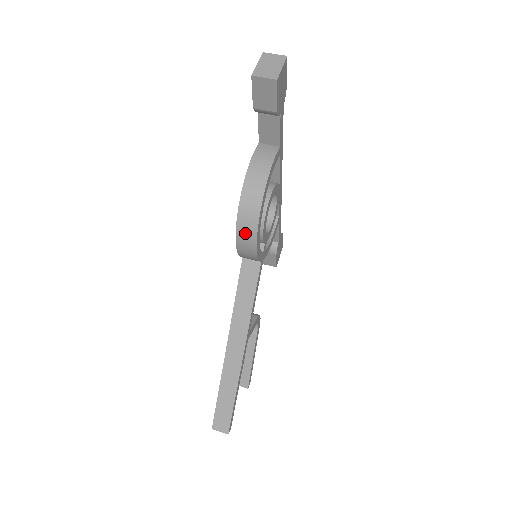
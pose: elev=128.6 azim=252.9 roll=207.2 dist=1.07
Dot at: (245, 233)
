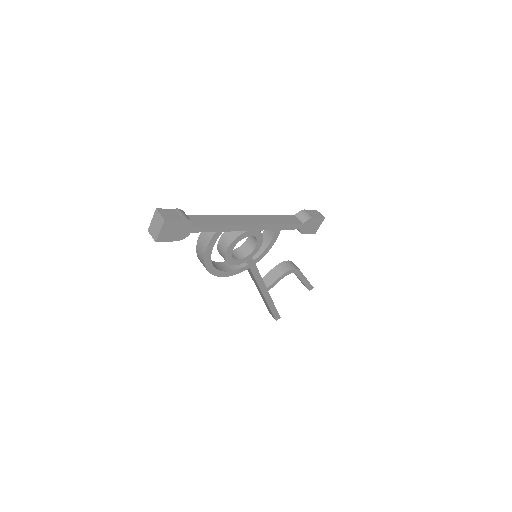
Dot at: occluded
